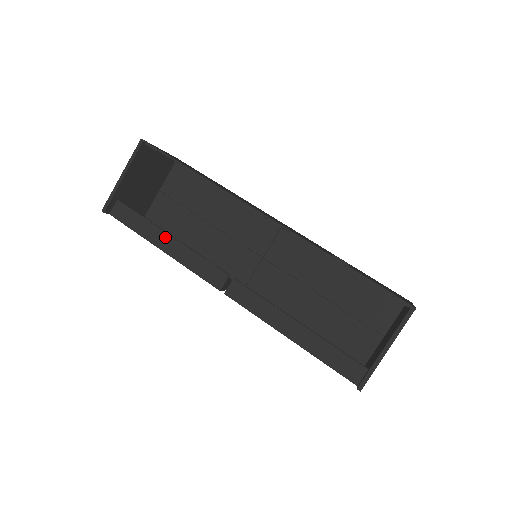
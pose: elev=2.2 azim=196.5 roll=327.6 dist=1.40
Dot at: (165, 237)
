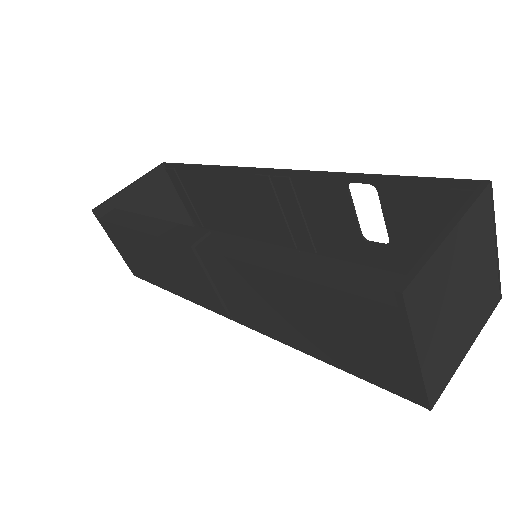
Dot at: (148, 220)
